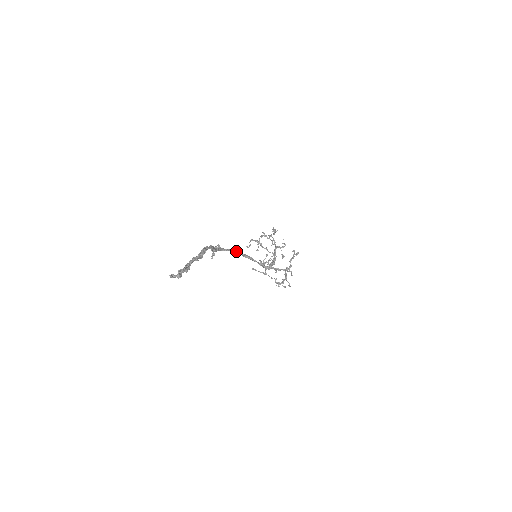
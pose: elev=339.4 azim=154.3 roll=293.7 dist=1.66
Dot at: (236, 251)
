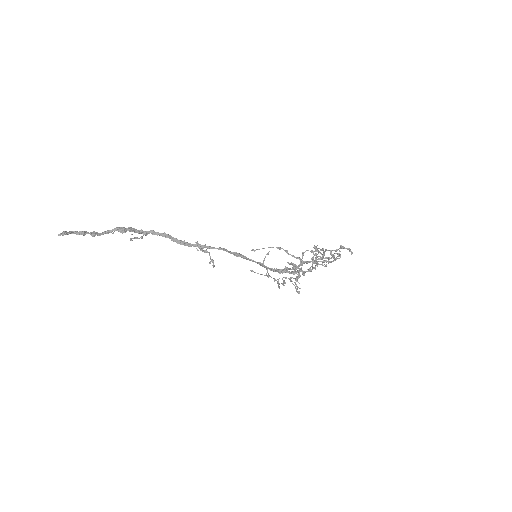
Dot at: (222, 249)
